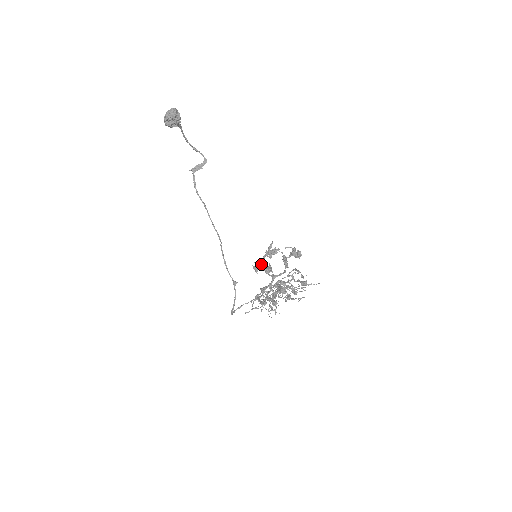
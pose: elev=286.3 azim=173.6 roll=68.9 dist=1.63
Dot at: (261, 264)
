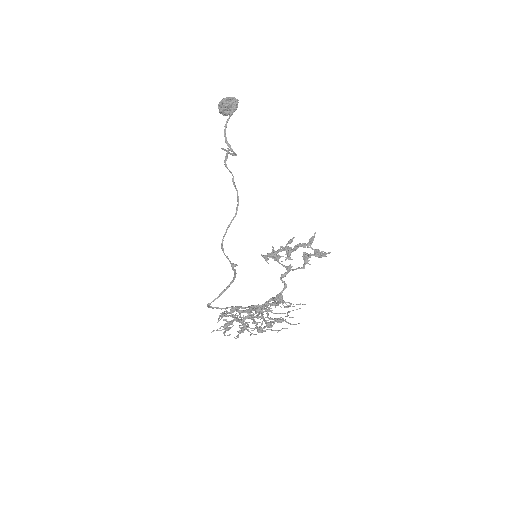
Dot at: (275, 254)
